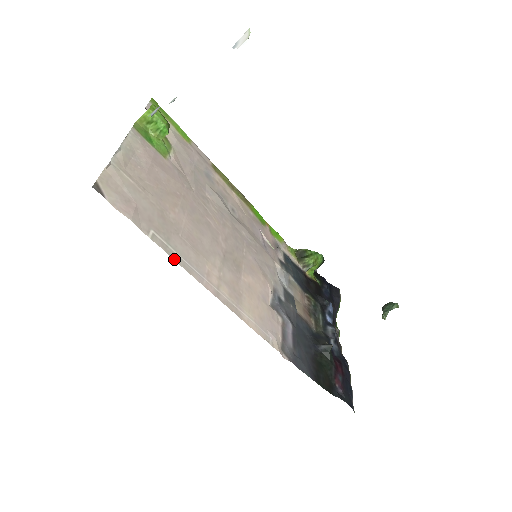
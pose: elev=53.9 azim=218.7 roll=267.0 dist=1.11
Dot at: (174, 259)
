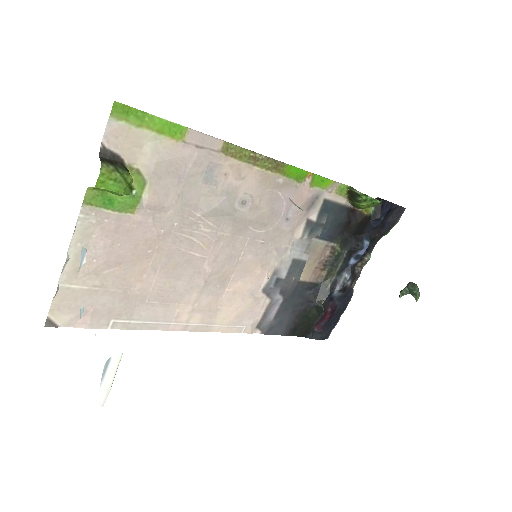
Dot at: (137, 329)
